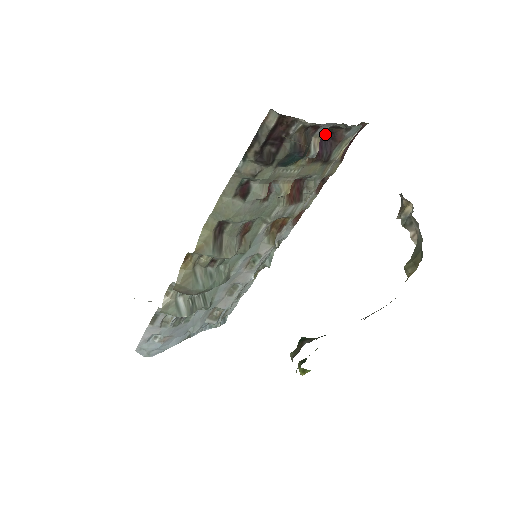
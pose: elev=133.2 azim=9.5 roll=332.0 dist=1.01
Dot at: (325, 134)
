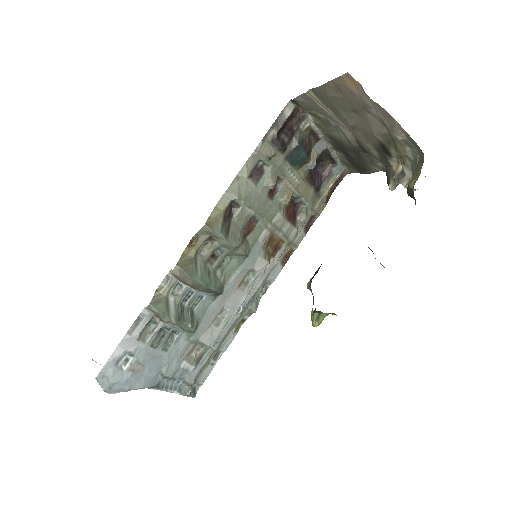
Dot at: (317, 166)
